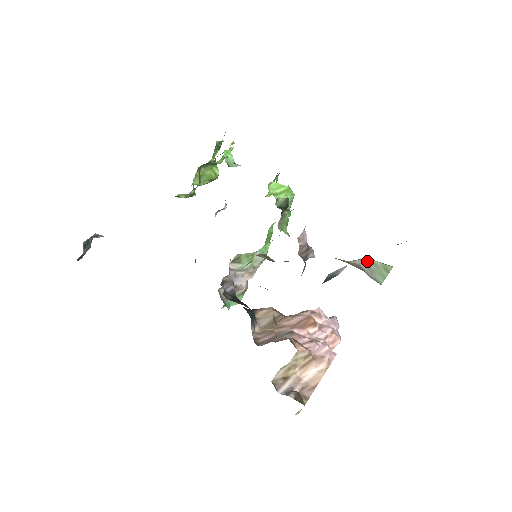
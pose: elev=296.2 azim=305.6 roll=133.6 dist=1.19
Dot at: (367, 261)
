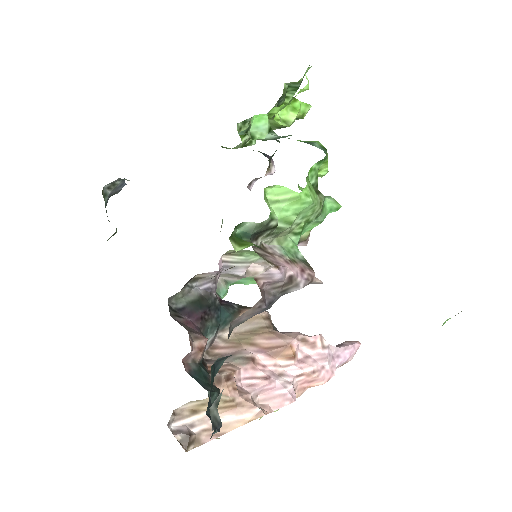
Dot at: occluded
